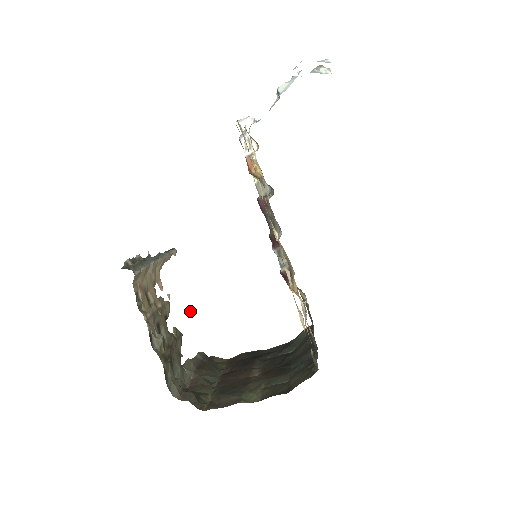
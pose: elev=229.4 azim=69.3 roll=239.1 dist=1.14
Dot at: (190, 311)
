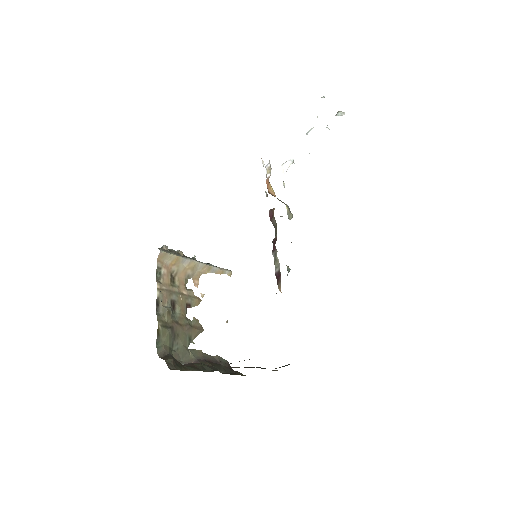
Dot at: (226, 322)
